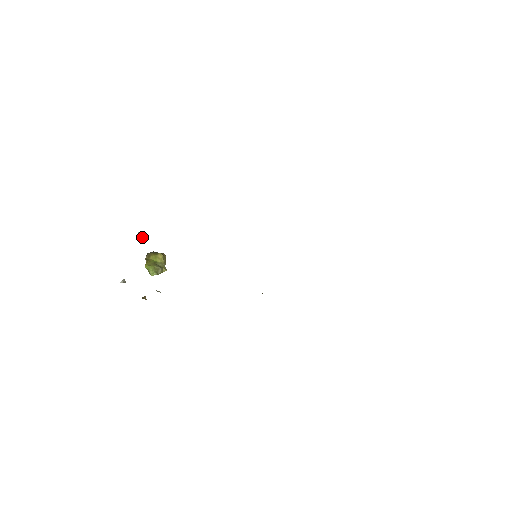
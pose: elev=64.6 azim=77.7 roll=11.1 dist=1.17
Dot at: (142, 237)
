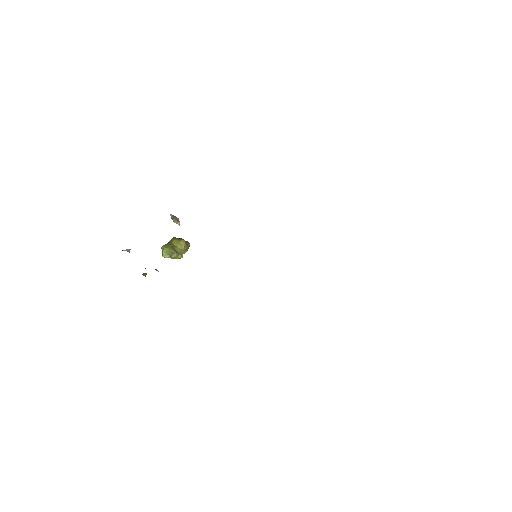
Dot at: (173, 220)
